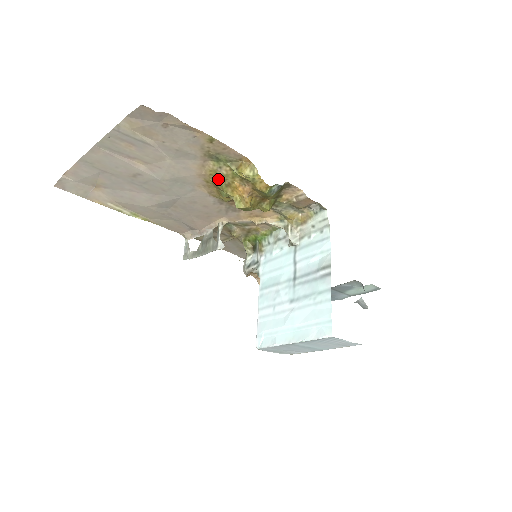
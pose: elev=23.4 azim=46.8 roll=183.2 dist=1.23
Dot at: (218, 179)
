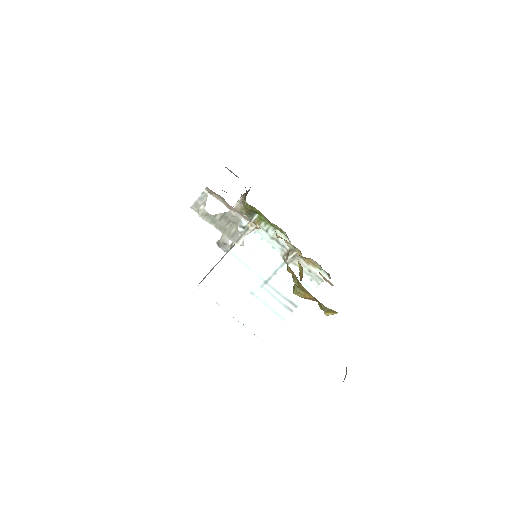
Dot at: occluded
